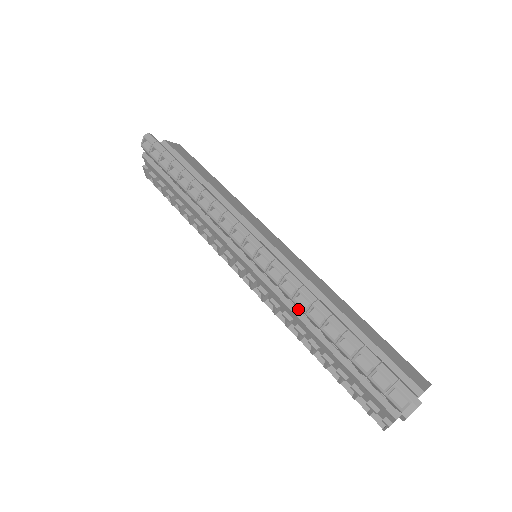
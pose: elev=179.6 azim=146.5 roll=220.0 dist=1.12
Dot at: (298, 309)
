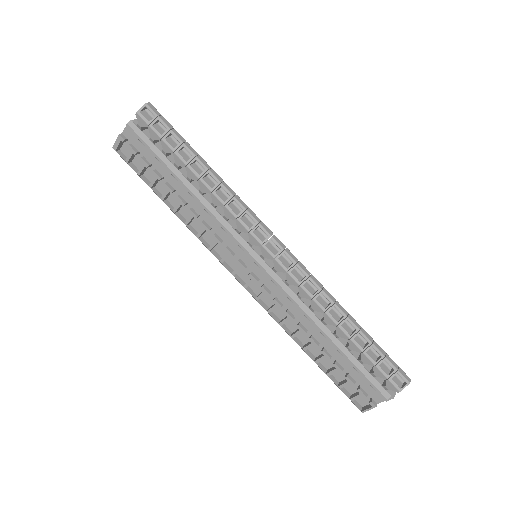
Dot at: (313, 308)
